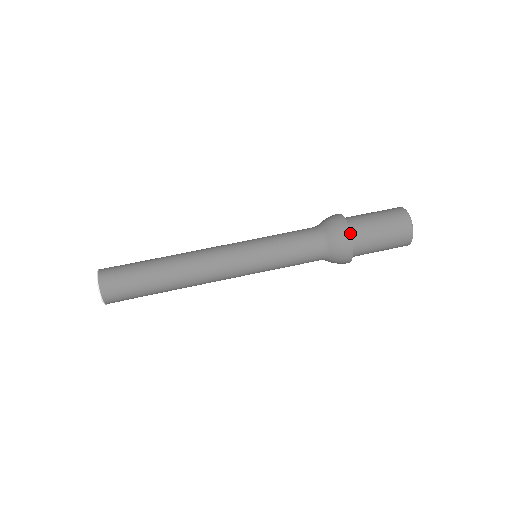
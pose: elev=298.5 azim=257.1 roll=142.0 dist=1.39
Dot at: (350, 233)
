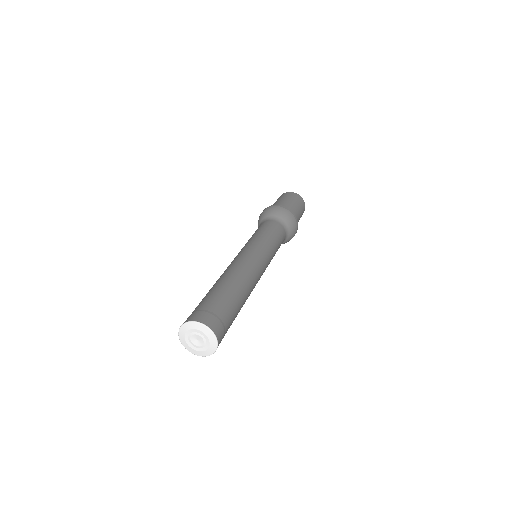
Dot at: occluded
